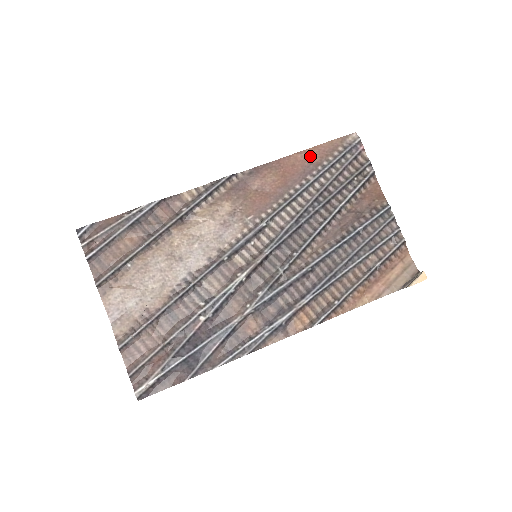
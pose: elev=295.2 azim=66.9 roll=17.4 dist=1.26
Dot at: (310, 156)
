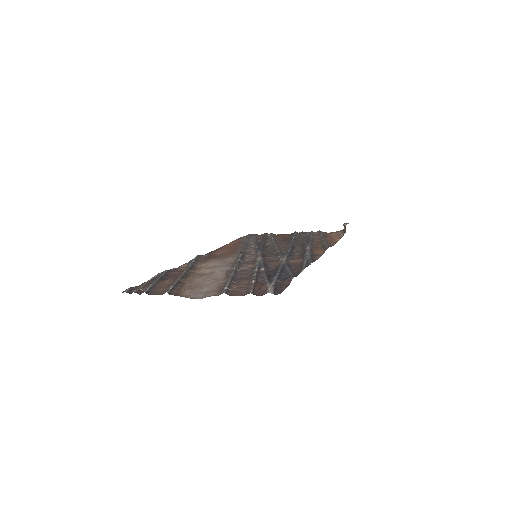
Dot at: (233, 243)
